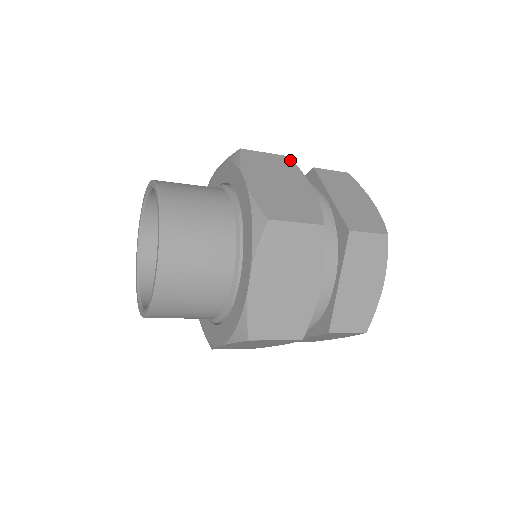
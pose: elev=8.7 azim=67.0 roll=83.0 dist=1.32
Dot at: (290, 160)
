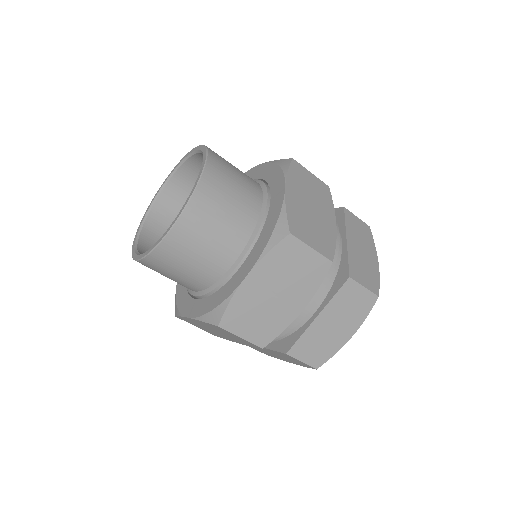
Dot at: (328, 190)
